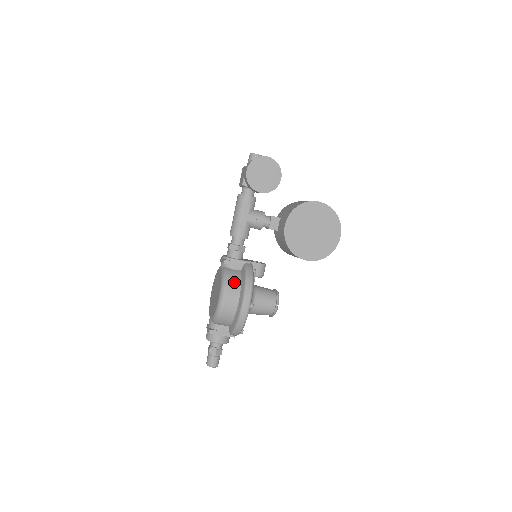
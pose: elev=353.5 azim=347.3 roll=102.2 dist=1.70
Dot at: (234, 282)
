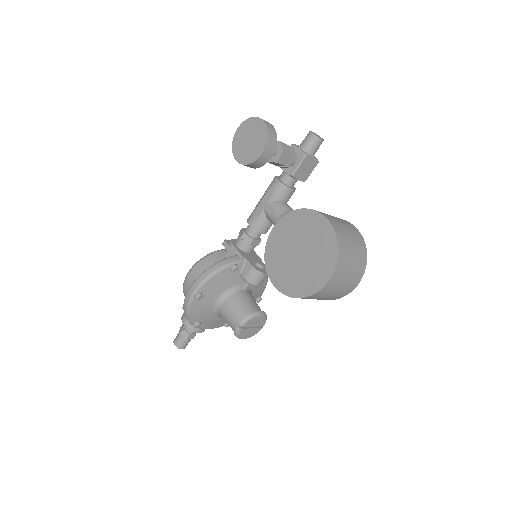
Dot at: (208, 264)
